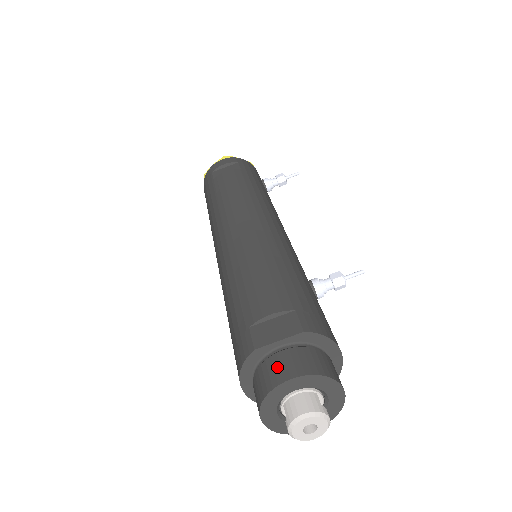
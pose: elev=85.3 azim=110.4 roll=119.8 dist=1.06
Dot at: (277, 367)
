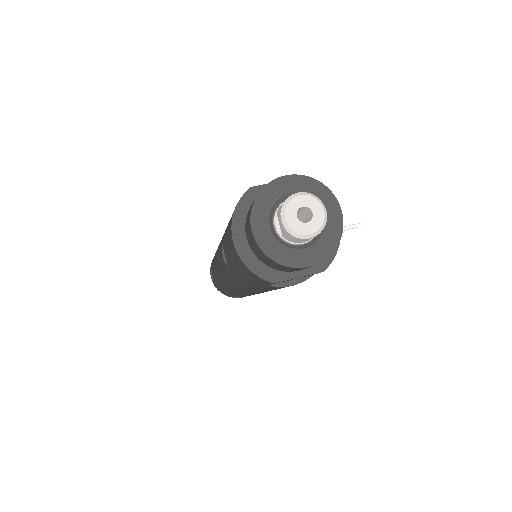
Dot at: occluded
